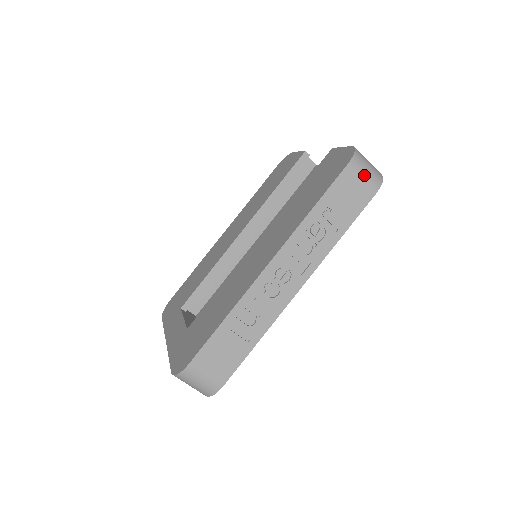
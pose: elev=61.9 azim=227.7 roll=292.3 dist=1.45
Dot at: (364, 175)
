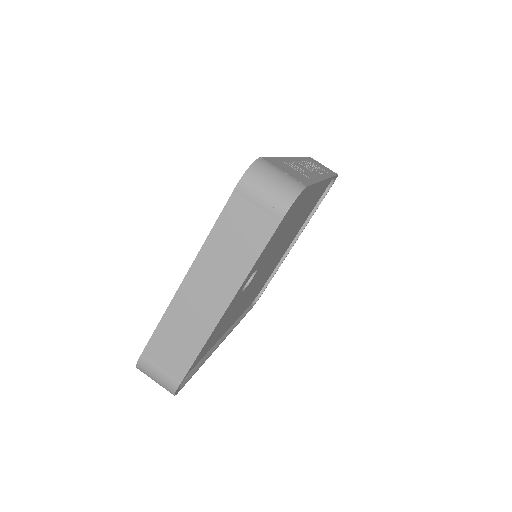
Dot at: occluded
